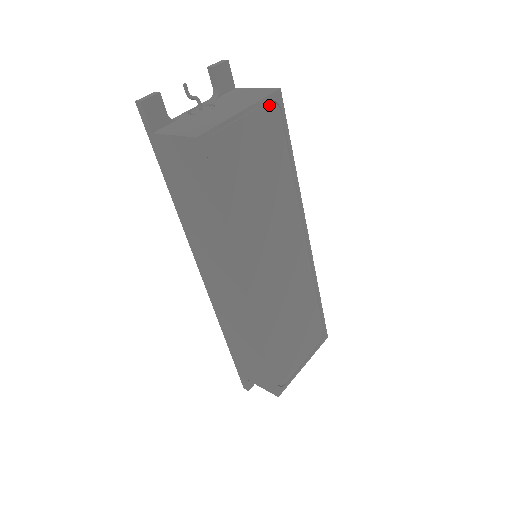
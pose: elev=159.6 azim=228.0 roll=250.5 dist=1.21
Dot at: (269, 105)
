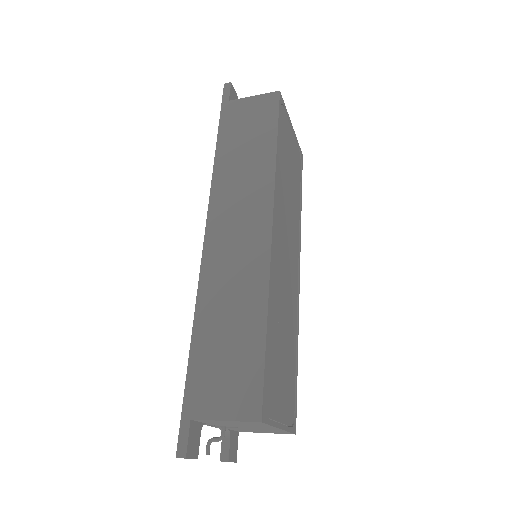
Dot at: (298, 151)
